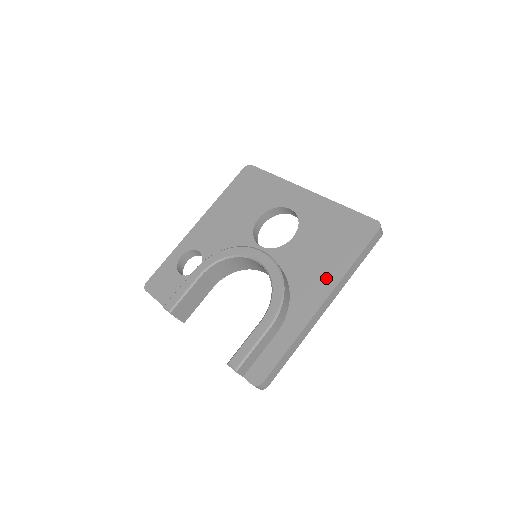
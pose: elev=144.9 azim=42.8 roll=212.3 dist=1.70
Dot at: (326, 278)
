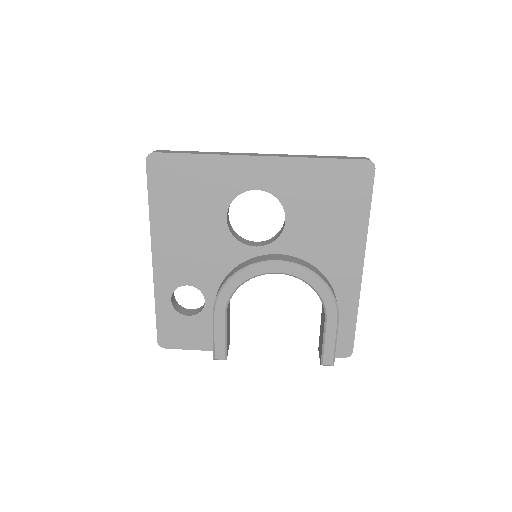
Dot at: (351, 245)
